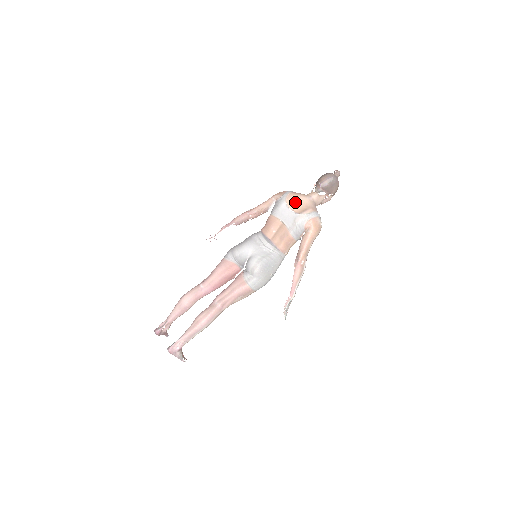
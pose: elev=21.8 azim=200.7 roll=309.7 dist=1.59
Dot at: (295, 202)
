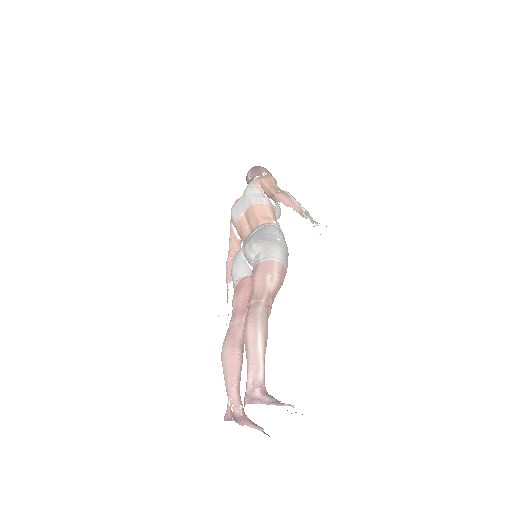
Dot at: occluded
